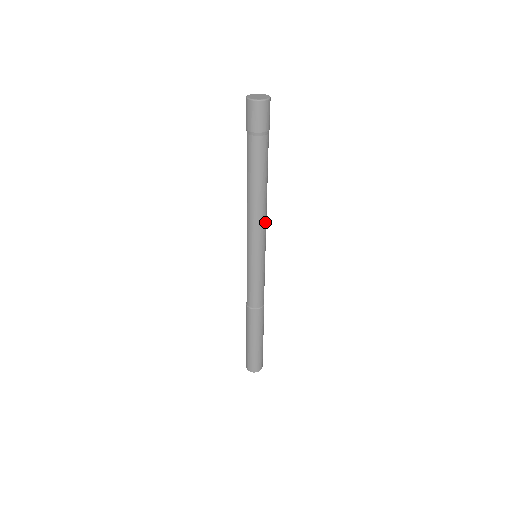
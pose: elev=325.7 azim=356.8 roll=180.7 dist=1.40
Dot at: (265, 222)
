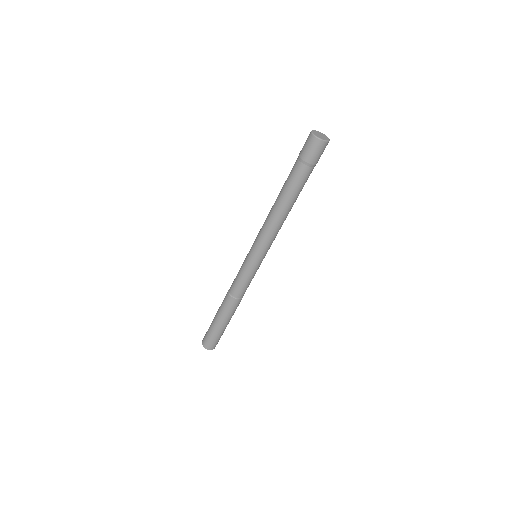
Dot at: (271, 232)
